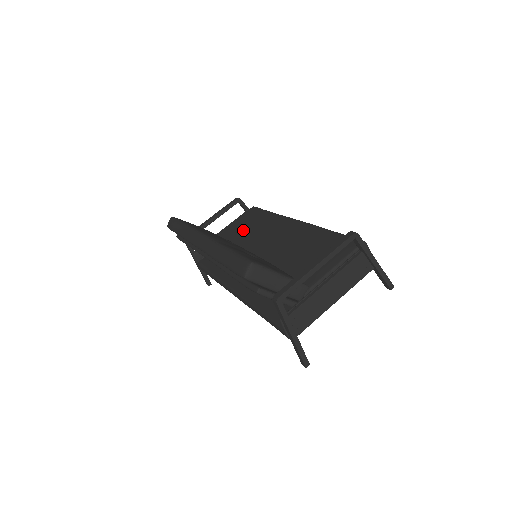
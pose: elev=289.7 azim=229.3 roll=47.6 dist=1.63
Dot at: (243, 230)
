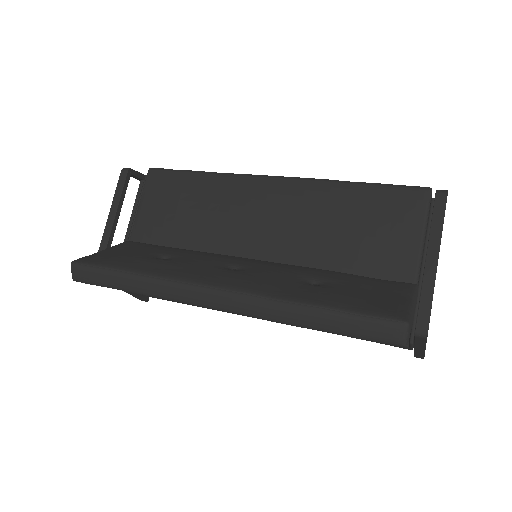
Dot at: (184, 219)
